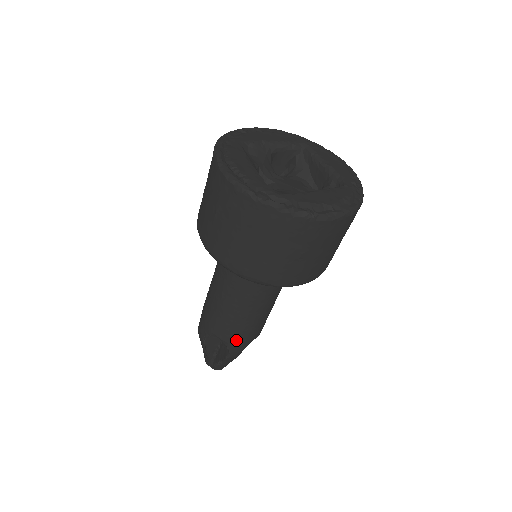
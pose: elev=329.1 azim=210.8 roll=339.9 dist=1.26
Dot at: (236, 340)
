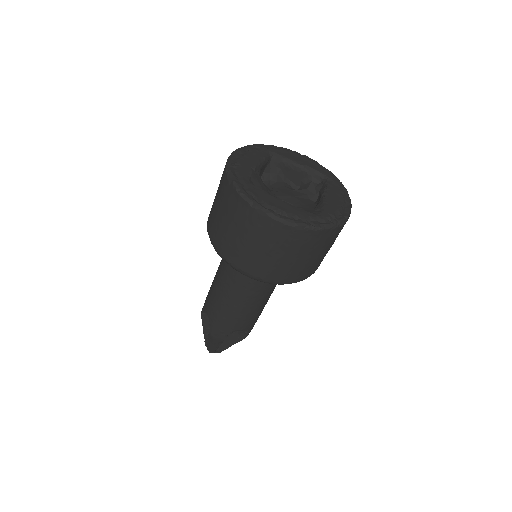
Dot at: (254, 323)
